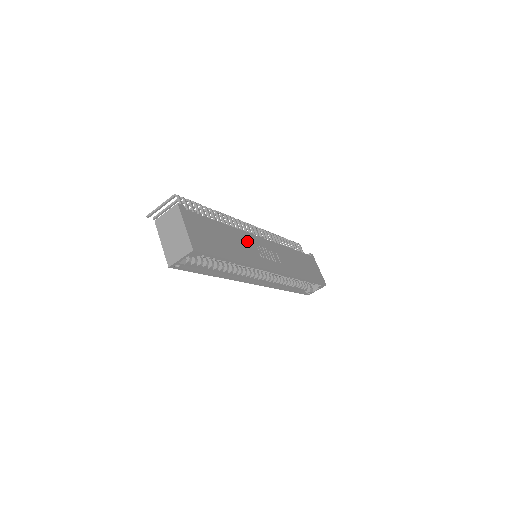
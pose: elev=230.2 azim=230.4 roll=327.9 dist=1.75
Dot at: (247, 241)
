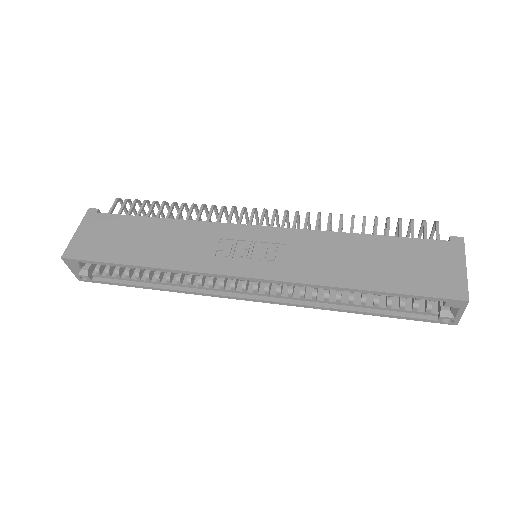
Dot at: (204, 235)
